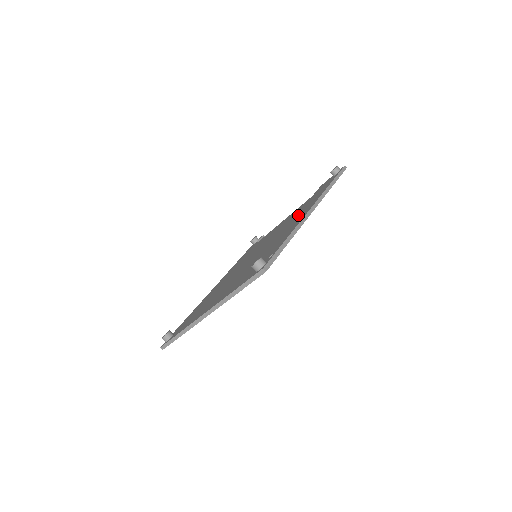
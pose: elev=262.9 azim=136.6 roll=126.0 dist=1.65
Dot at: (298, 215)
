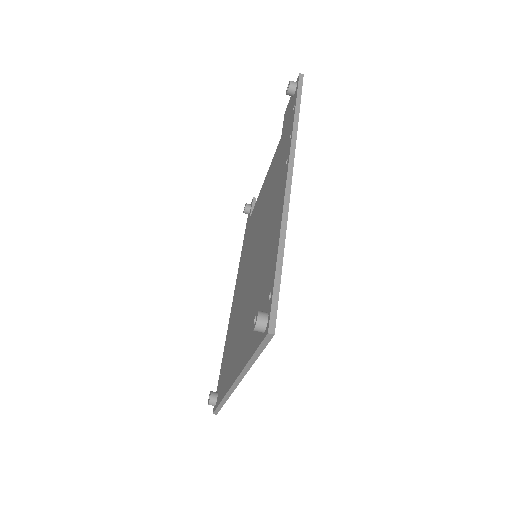
Dot at: (276, 185)
